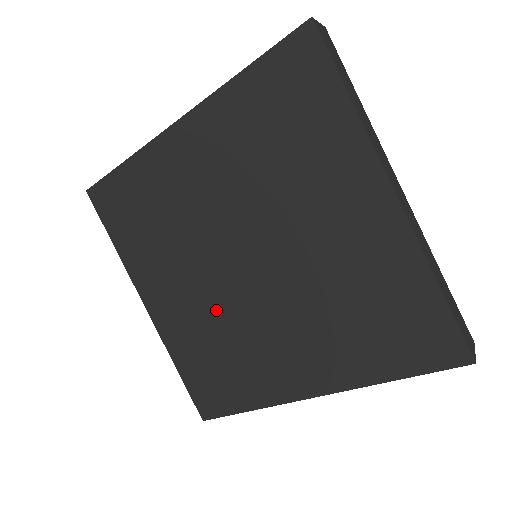
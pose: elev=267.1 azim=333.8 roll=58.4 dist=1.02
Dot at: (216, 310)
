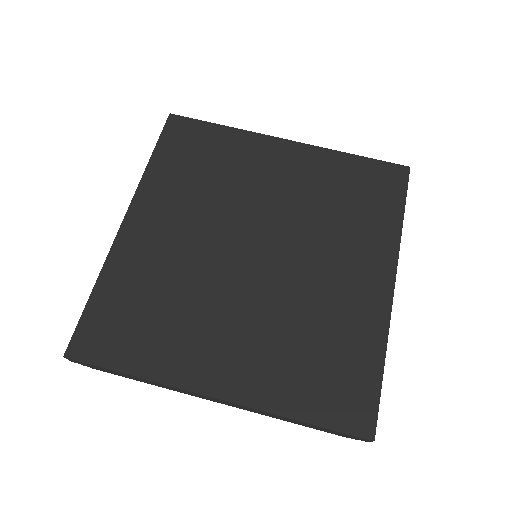
Dot at: (273, 312)
